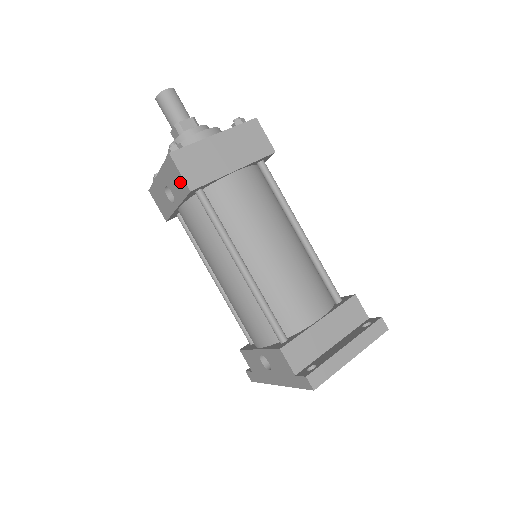
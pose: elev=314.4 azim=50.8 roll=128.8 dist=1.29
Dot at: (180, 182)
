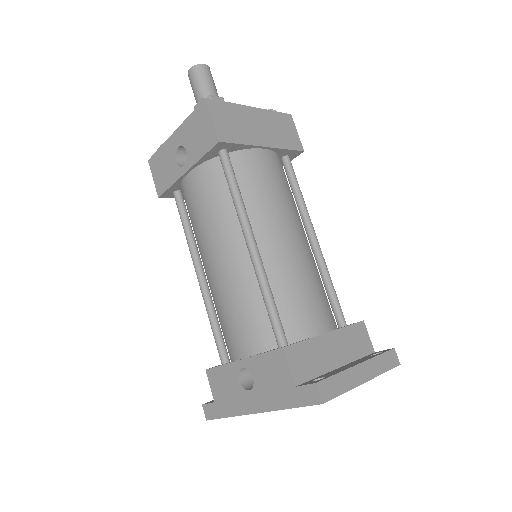
Dot at: (207, 133)
